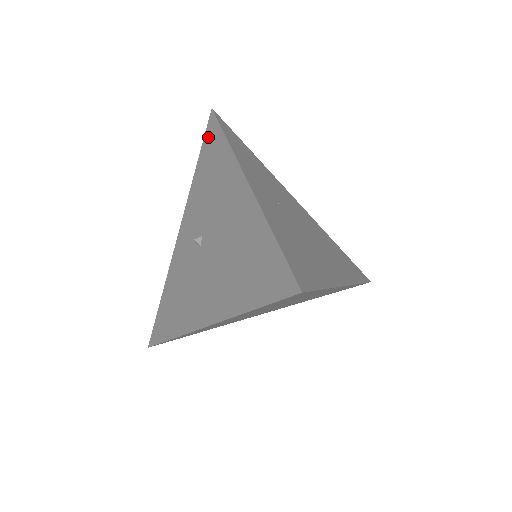
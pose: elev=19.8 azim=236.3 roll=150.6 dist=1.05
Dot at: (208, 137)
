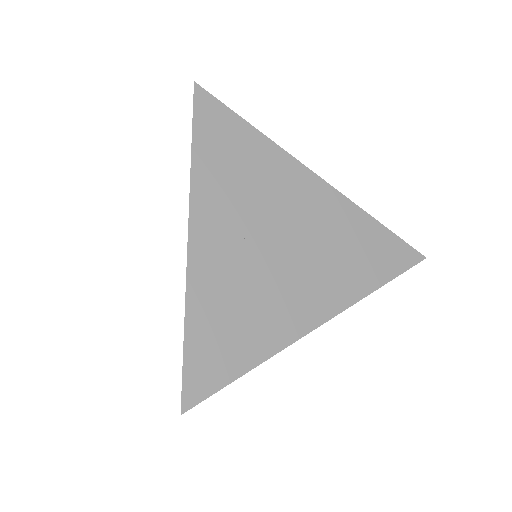
Dot at: occluded
